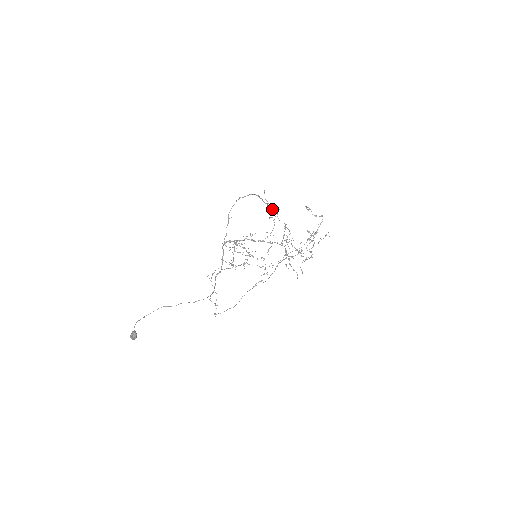
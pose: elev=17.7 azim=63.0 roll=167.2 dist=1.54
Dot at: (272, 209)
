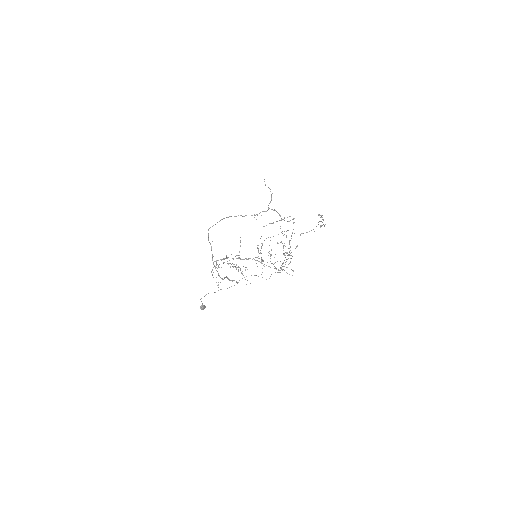
Dot at: (270, 202)
